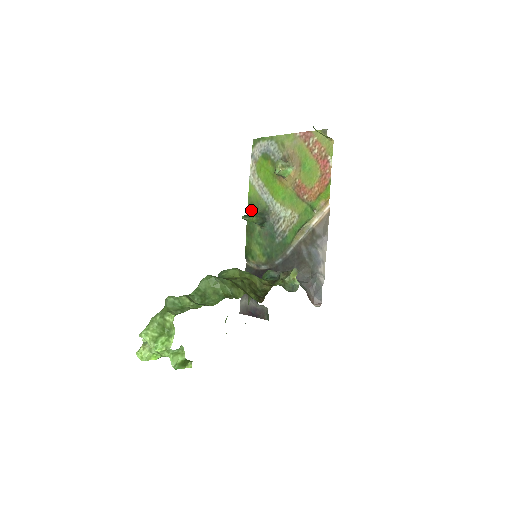
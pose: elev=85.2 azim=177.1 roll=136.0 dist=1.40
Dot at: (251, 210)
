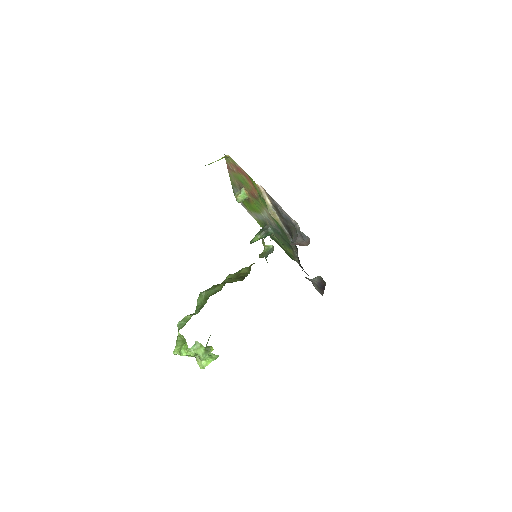
Dot at: occluded
